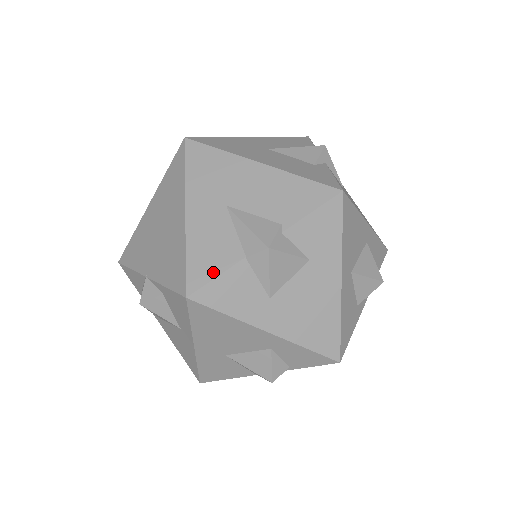
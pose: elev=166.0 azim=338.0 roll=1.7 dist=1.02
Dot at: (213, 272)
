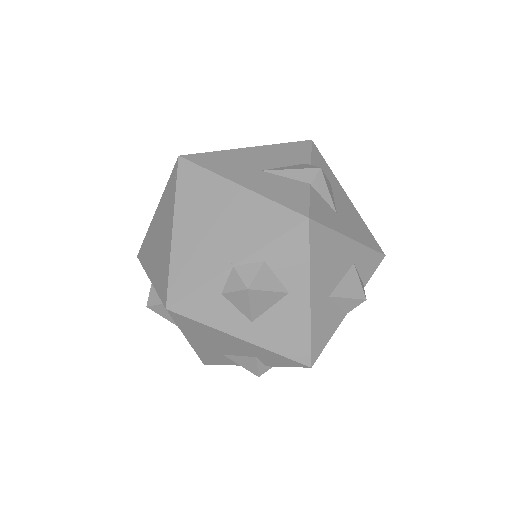
Dot at: (304, 199)
